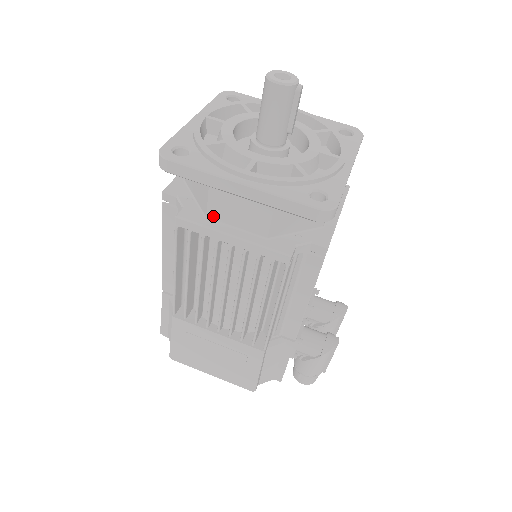
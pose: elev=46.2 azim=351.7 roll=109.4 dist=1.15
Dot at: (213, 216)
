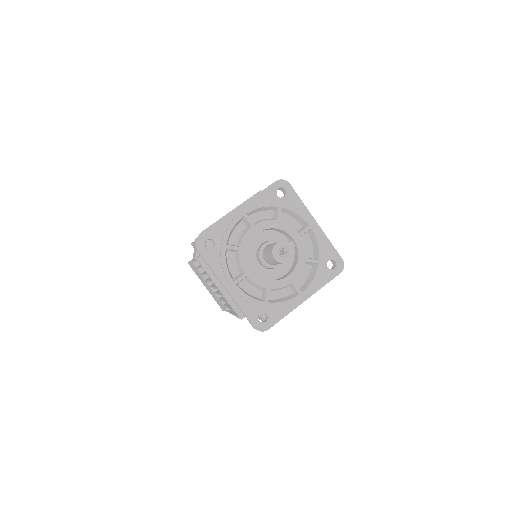
Dot at: occluded
